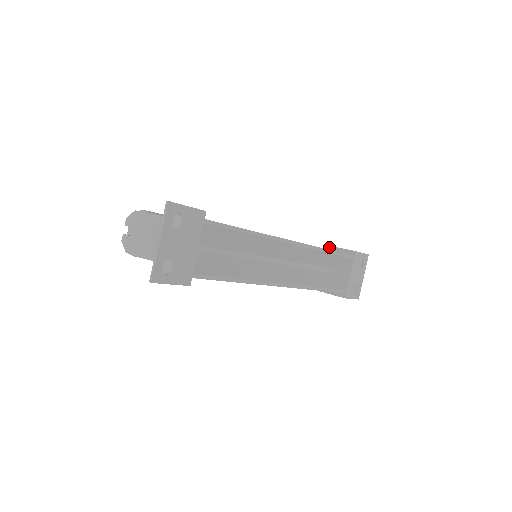
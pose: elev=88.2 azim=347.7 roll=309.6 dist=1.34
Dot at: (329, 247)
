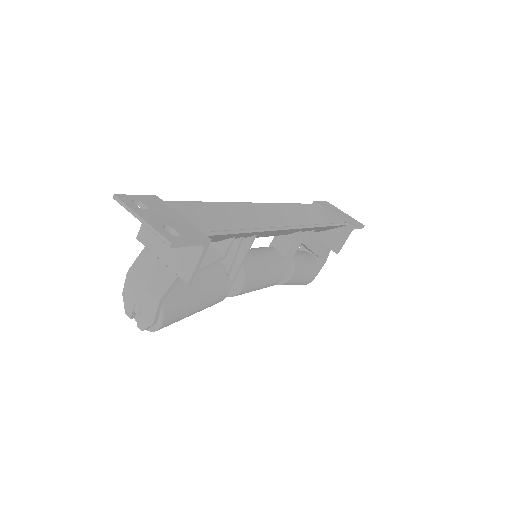
Dot at: occluded
